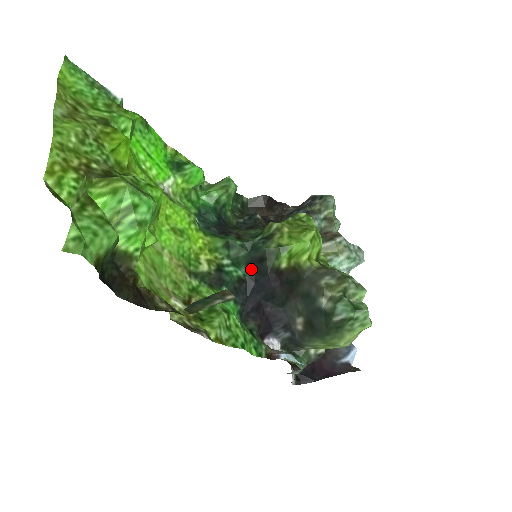
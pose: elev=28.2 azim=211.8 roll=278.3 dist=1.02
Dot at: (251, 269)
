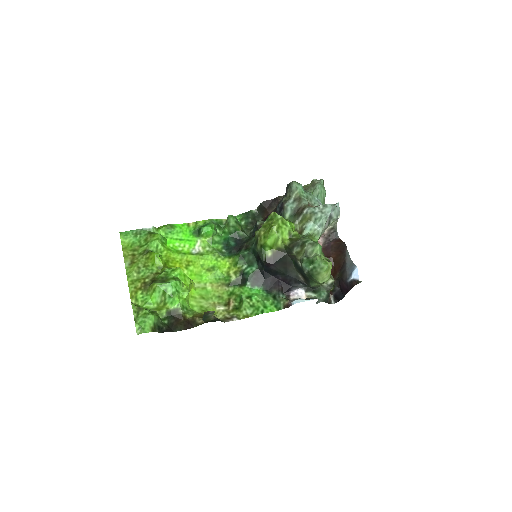
Dot at: (259, 263)
